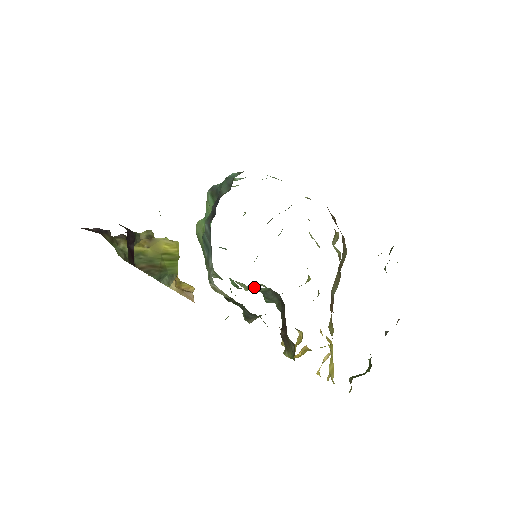
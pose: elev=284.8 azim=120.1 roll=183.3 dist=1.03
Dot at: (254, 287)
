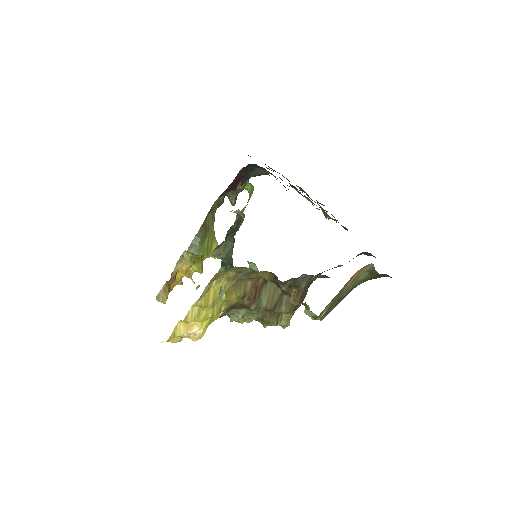
Dot at: occluded
